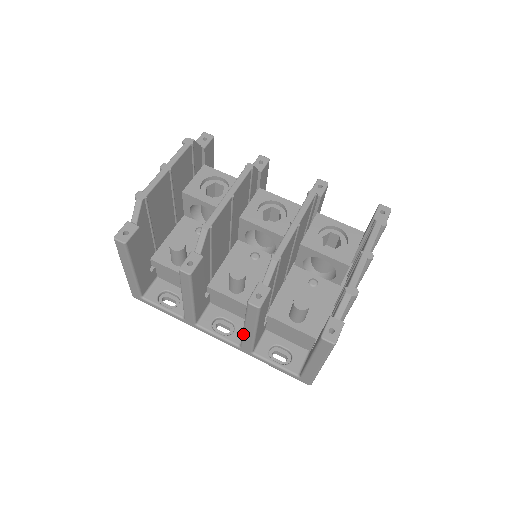
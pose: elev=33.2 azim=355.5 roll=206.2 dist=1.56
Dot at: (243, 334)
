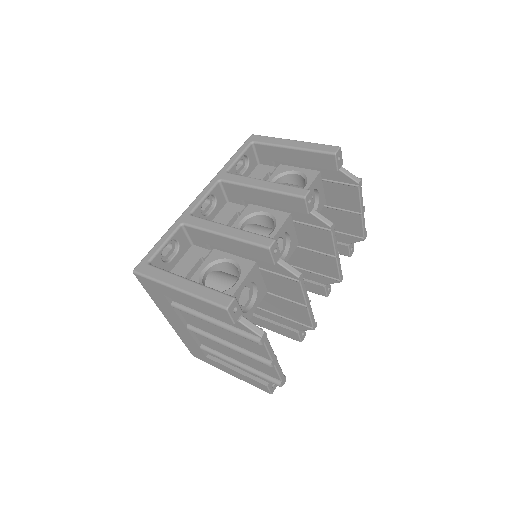
Dot at: occluded
